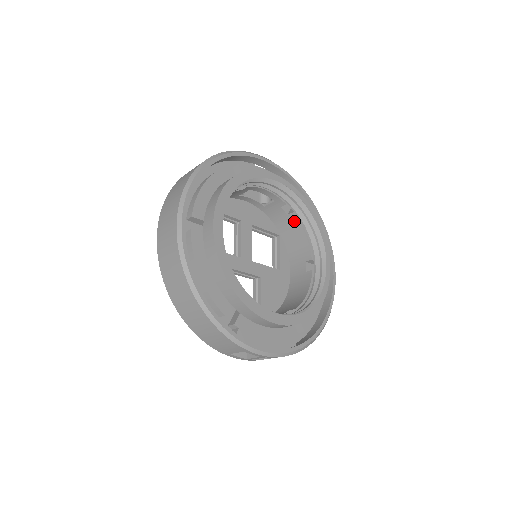
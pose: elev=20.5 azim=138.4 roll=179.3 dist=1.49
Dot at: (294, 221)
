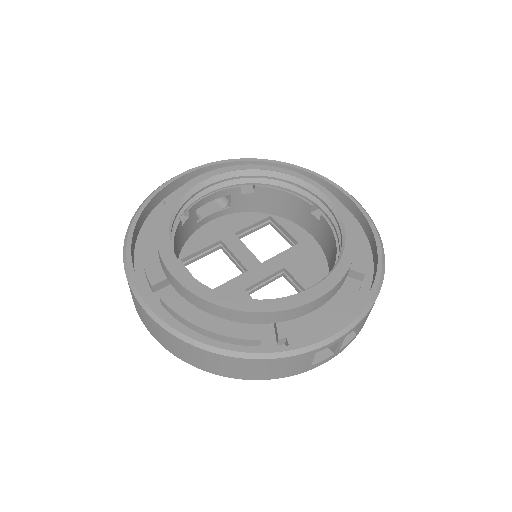
Dot at: (265, 192)
